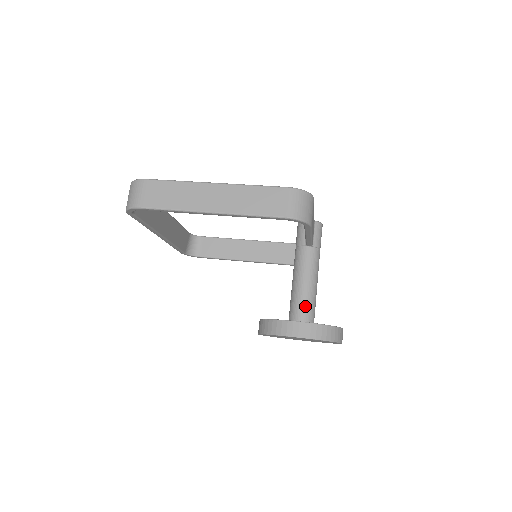
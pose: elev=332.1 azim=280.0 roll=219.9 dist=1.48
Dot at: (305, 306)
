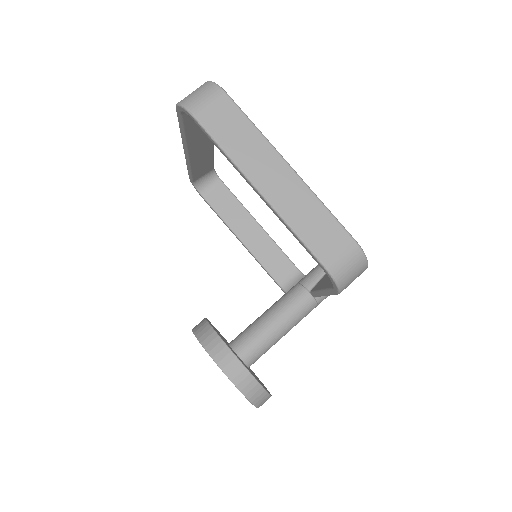
Dot at: (258, 346)
